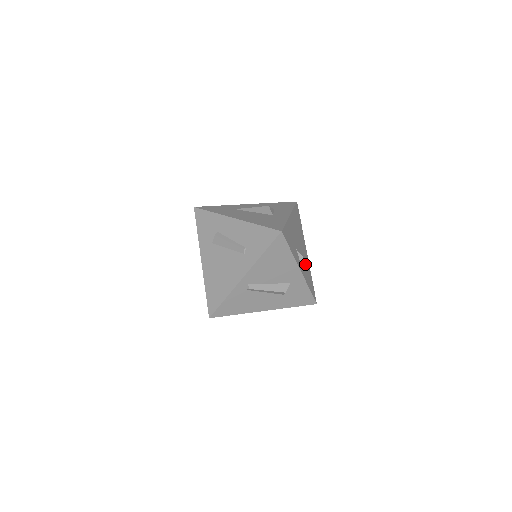
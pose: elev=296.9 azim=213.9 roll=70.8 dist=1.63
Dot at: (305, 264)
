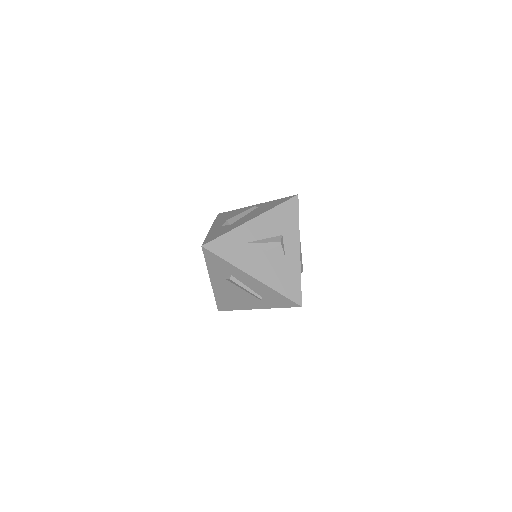
Dot at: occluded
